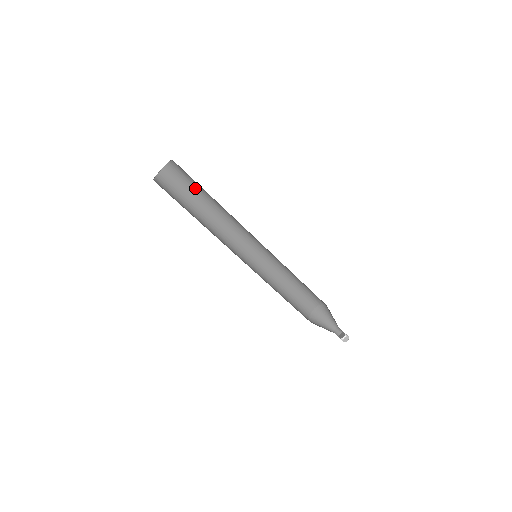
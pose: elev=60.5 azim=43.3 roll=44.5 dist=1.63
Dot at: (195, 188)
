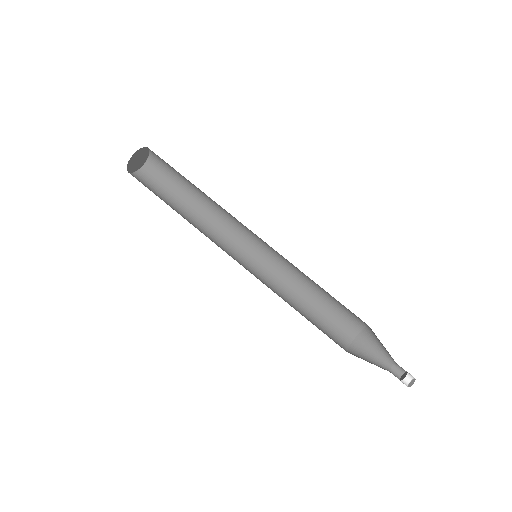
Dot at: (171, 193)
